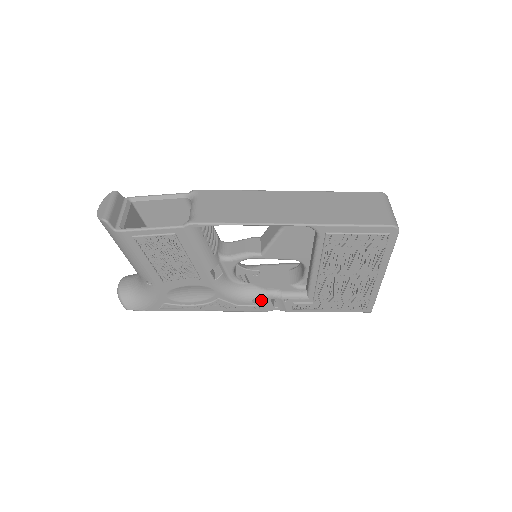
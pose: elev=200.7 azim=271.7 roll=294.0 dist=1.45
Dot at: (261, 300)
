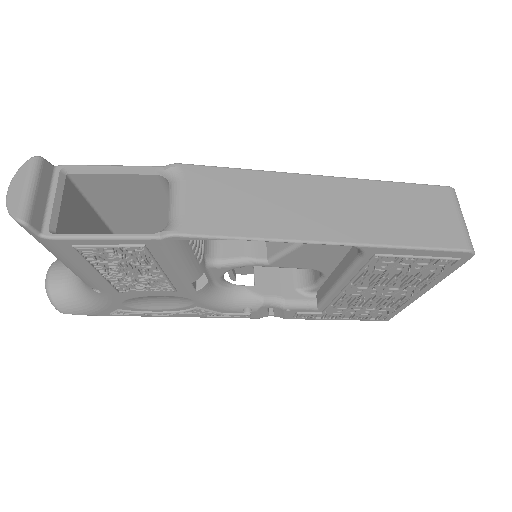
Dot at: (255, 309)
